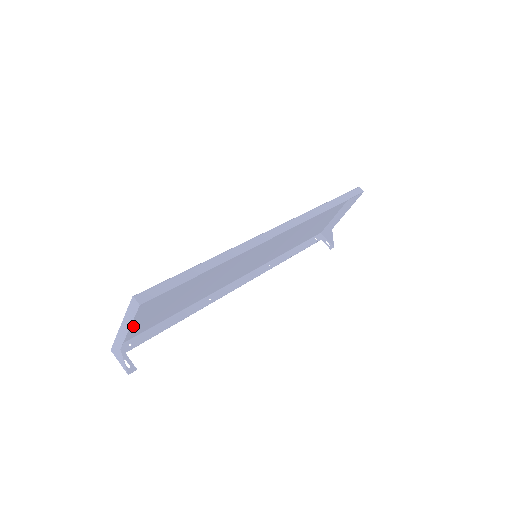
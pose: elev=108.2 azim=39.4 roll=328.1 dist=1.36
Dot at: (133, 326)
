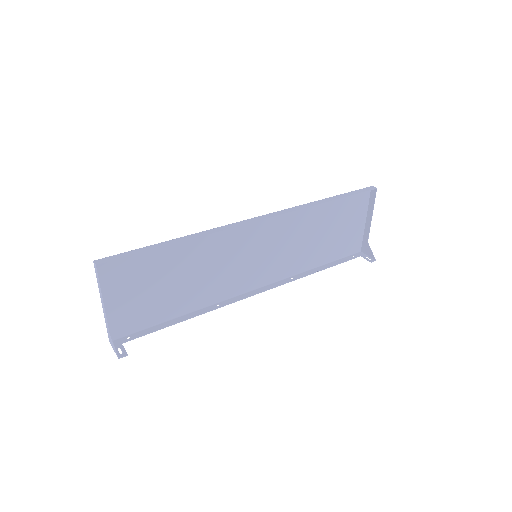
Dot at: (122, 312)
